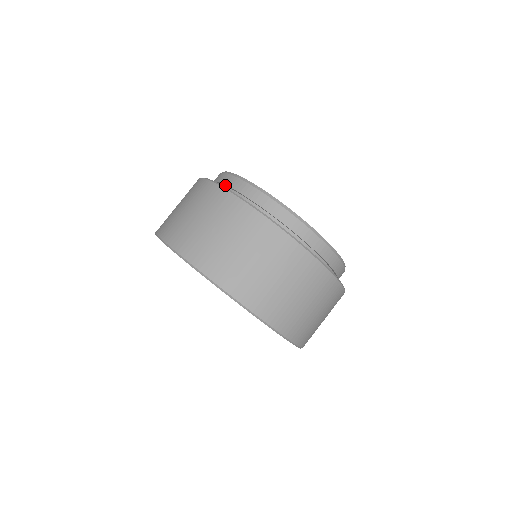
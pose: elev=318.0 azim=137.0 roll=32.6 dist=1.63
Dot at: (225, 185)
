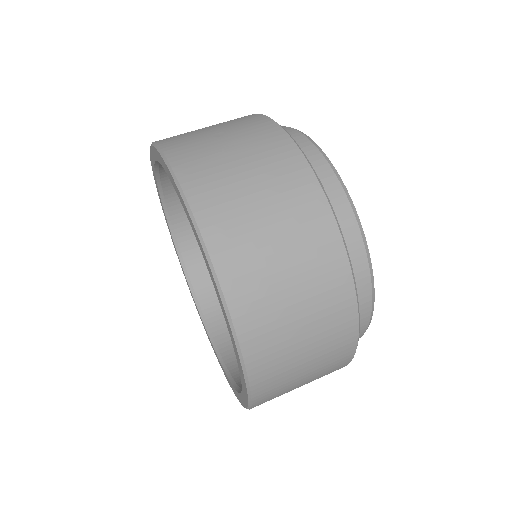
Dot at: occluded
